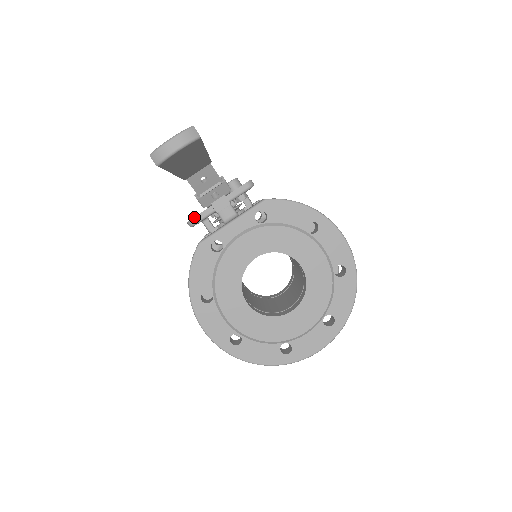
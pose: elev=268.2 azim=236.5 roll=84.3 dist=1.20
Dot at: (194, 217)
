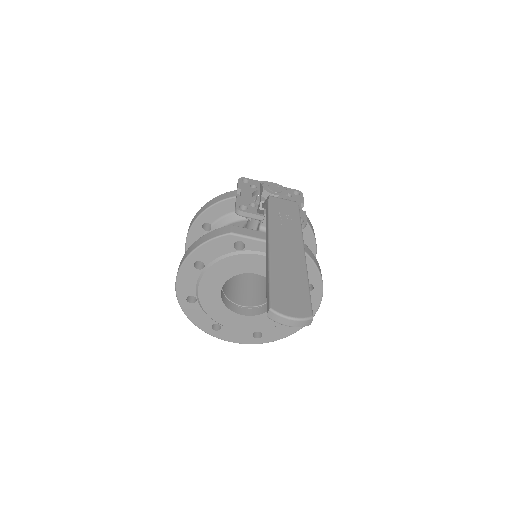
Dot at: (245, 212)
